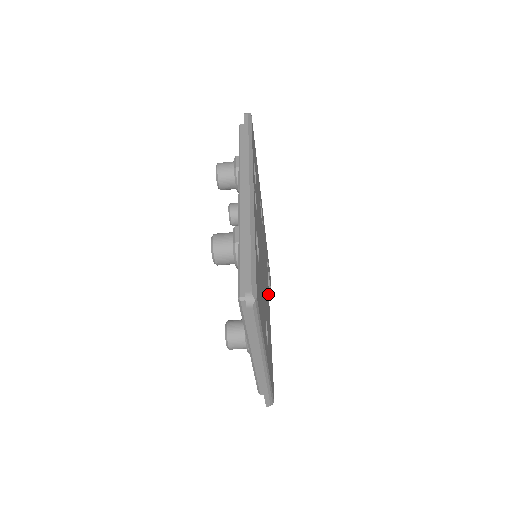
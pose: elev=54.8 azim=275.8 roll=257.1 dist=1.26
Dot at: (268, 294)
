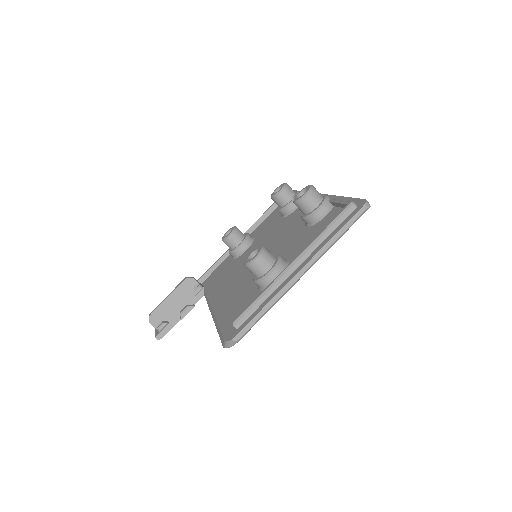
Dot at: occluded
